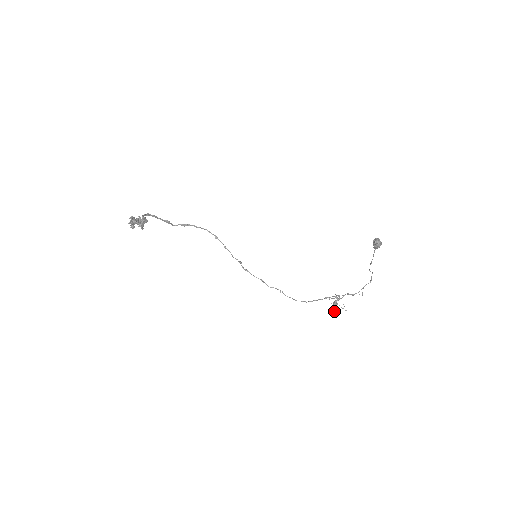
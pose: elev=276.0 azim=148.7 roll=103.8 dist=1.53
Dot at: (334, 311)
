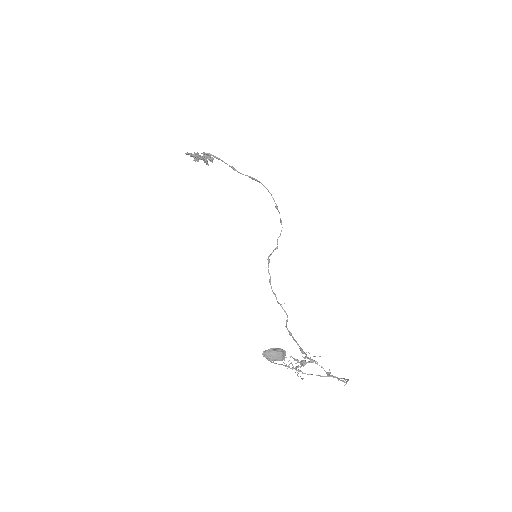
Dot at: (292, 368)
